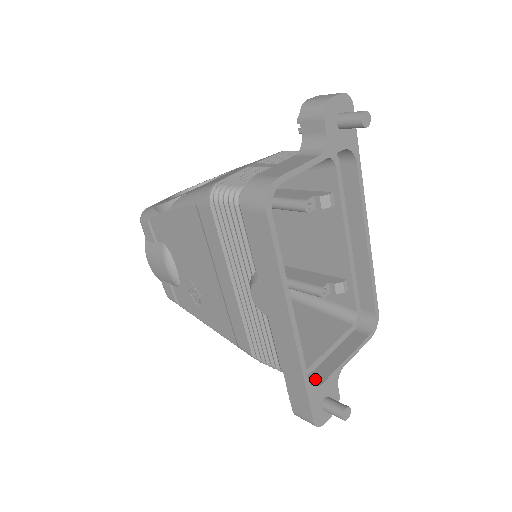
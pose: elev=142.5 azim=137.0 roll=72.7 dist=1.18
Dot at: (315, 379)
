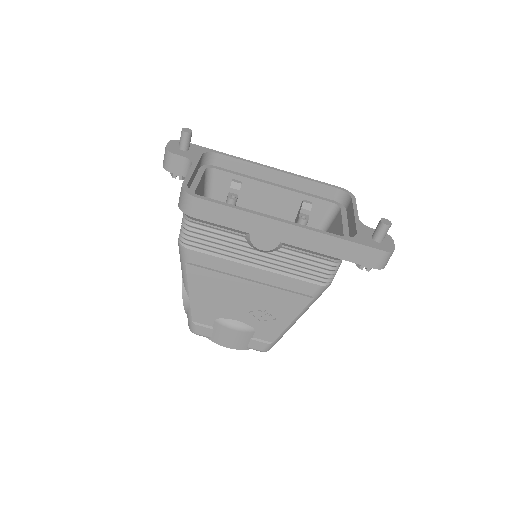
Dot at: occluded
